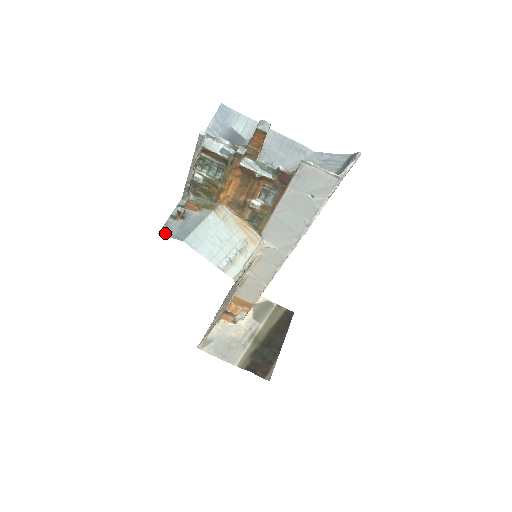
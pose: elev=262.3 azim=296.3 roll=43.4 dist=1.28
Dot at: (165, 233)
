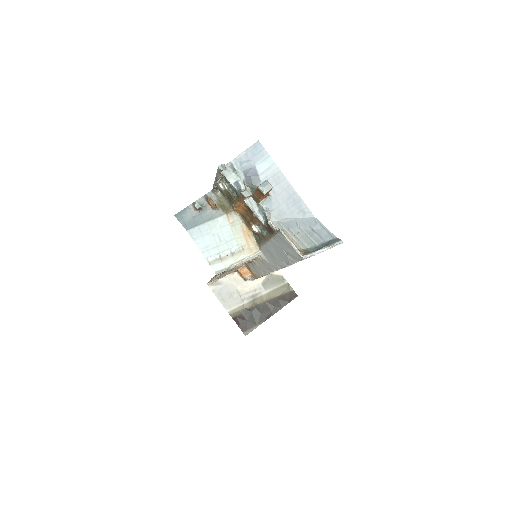
Dot at: (180, 216)
